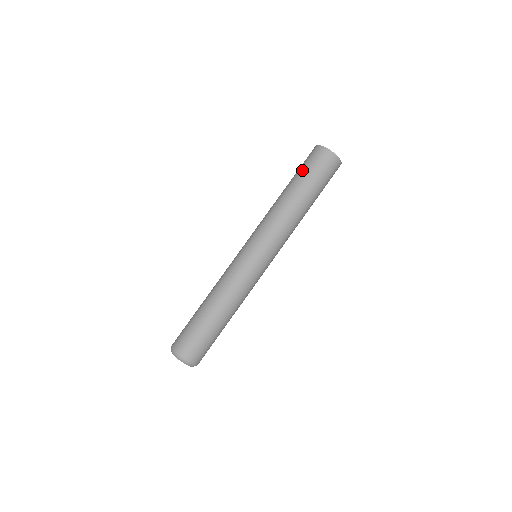
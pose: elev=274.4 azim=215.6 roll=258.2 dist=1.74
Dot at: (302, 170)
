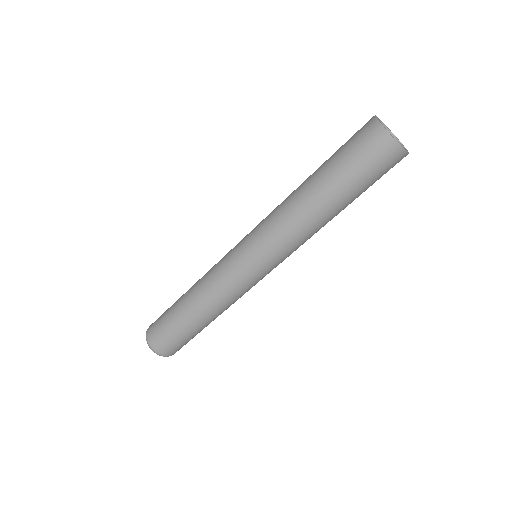
Dot at: (360, 180)
